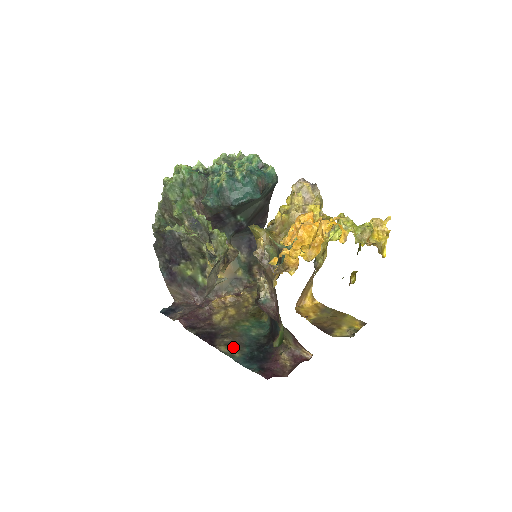
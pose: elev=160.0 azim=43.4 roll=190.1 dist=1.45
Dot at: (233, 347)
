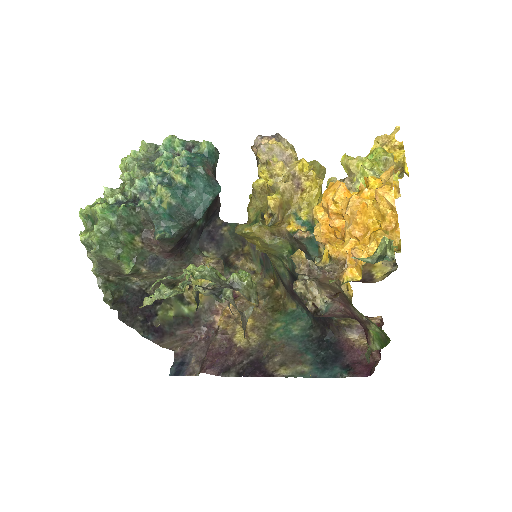
Dot at: (292, 363)
